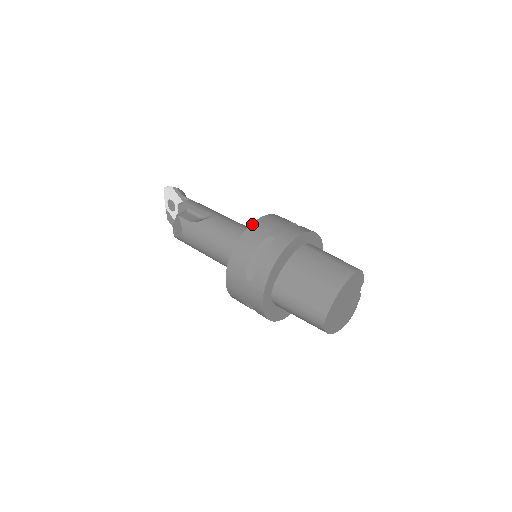
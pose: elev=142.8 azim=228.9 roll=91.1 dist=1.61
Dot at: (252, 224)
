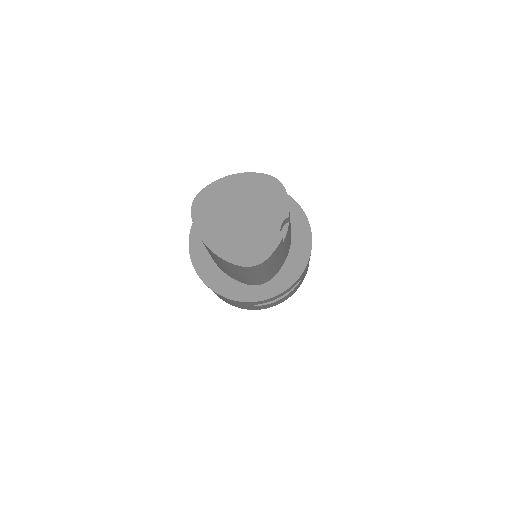
Dot at: occluded
